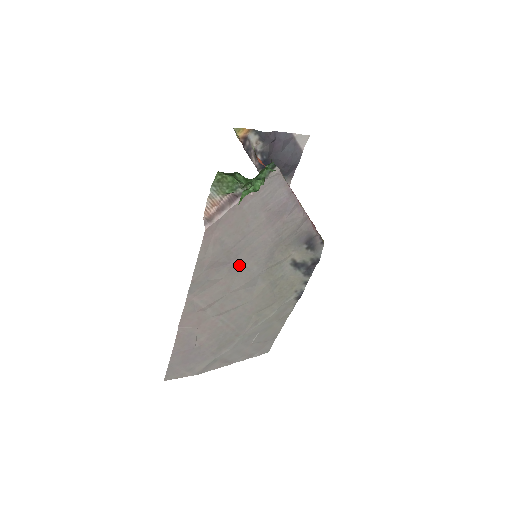
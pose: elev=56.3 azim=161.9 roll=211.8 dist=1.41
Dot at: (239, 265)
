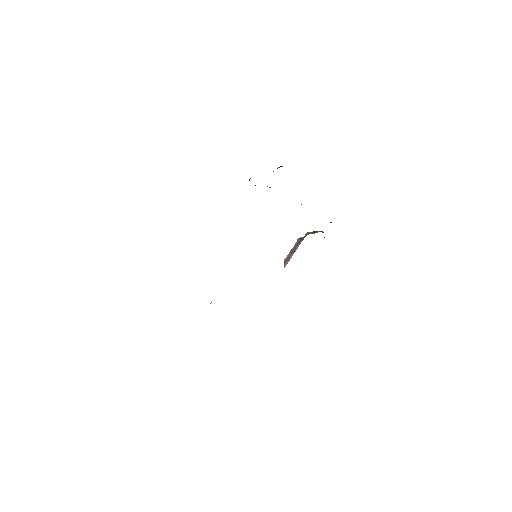
Dot at: occluded
